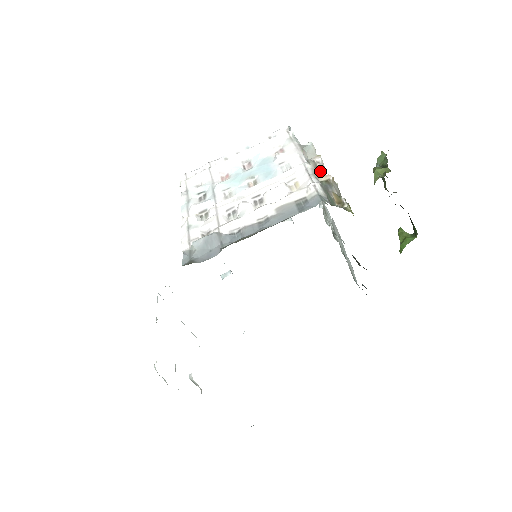
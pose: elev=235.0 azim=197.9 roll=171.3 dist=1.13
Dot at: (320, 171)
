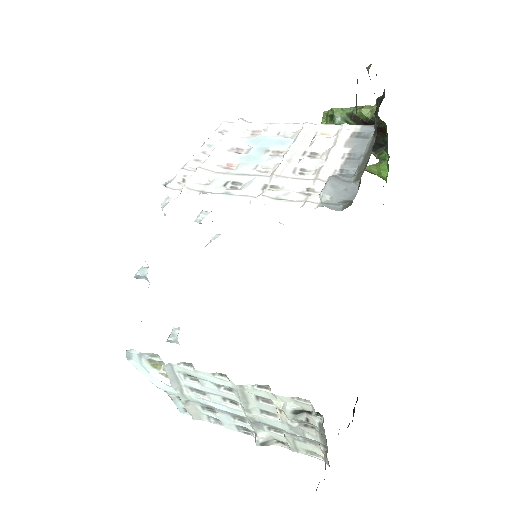
Dot at: occluded
